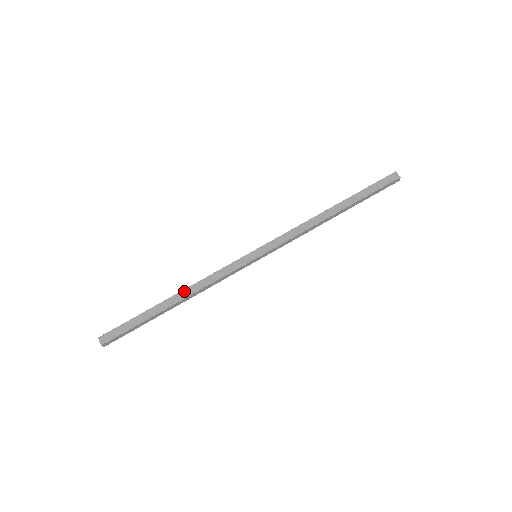
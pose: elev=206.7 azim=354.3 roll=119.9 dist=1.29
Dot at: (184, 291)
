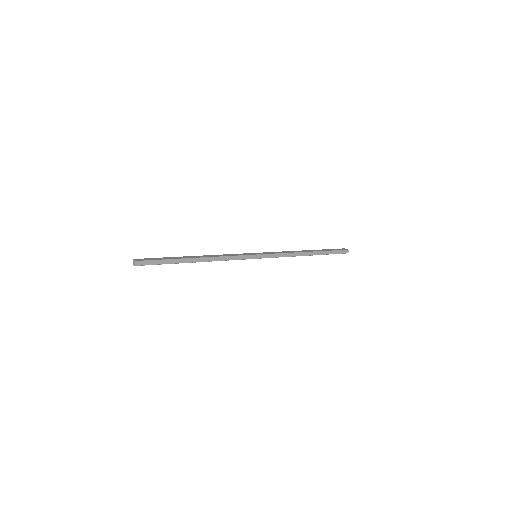
Dot at: (204, 256)
